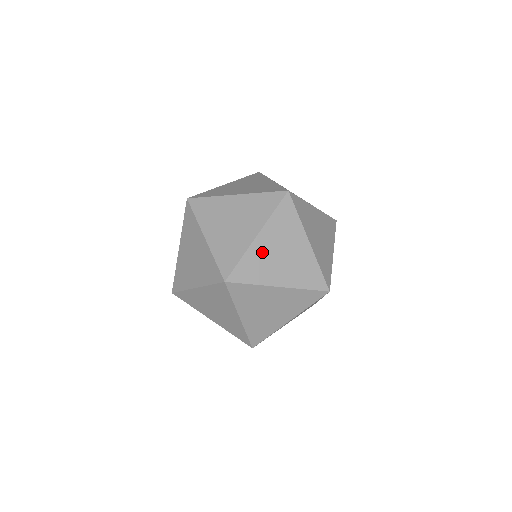
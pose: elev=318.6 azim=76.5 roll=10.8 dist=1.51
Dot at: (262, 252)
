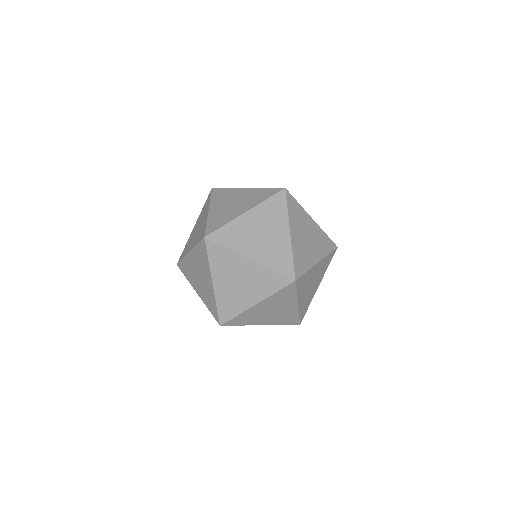
Dot at: (245, 226)
